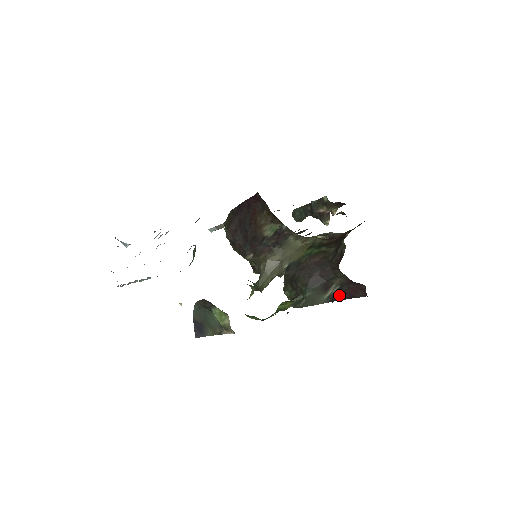
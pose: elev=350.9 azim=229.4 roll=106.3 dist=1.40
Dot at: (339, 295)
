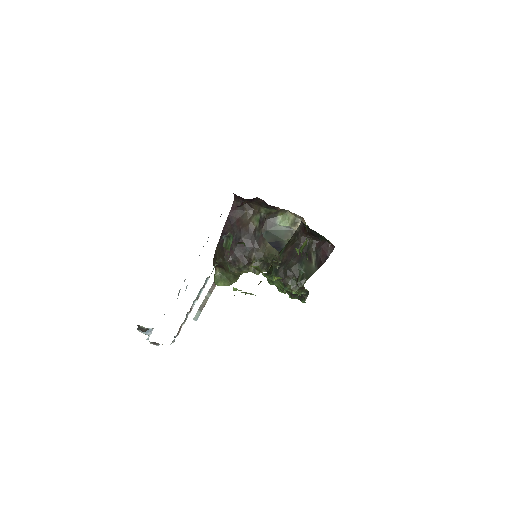
Dot at: (319, 261)
